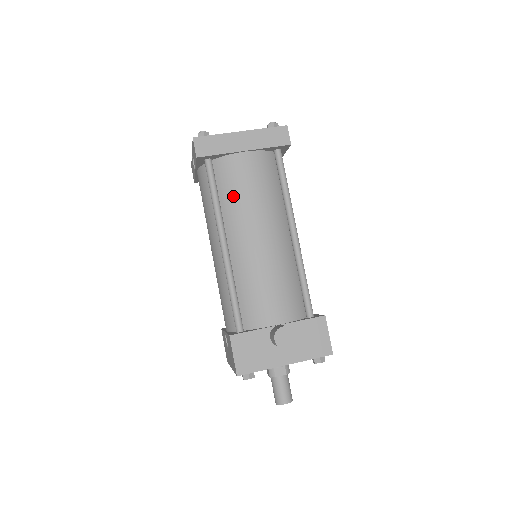
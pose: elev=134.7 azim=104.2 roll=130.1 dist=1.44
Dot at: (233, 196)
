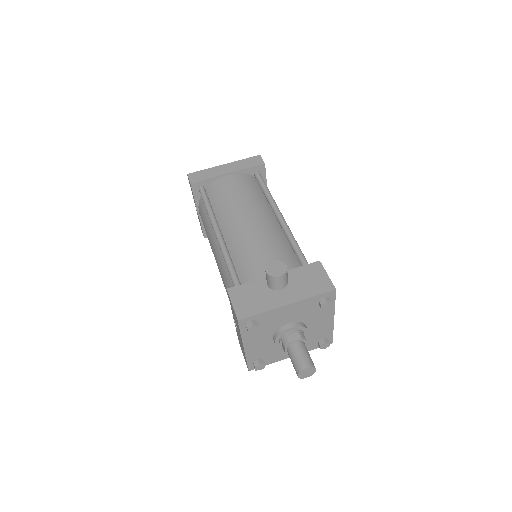
Dot at: (222, 201)
